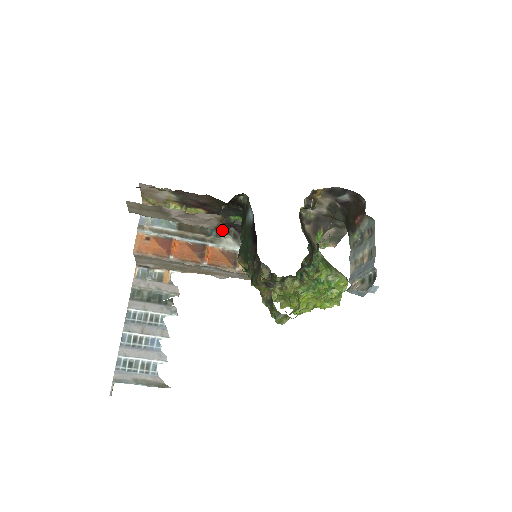
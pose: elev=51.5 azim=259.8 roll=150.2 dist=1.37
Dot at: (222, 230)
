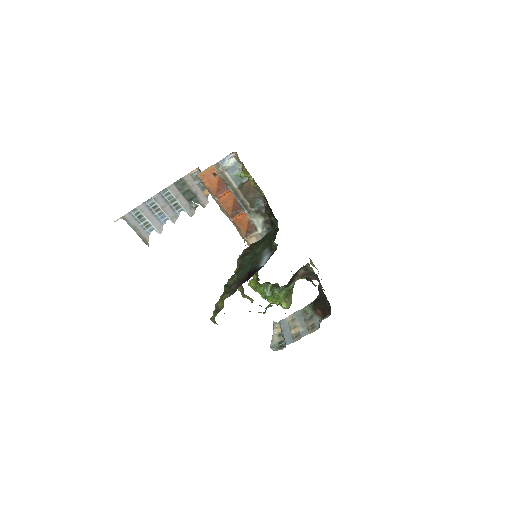
Dot at: (263, 212)
